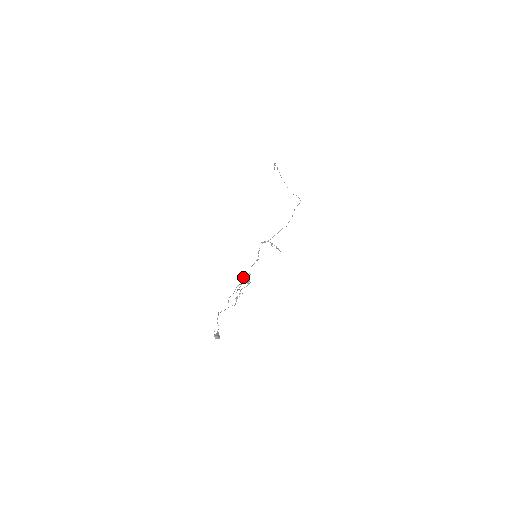
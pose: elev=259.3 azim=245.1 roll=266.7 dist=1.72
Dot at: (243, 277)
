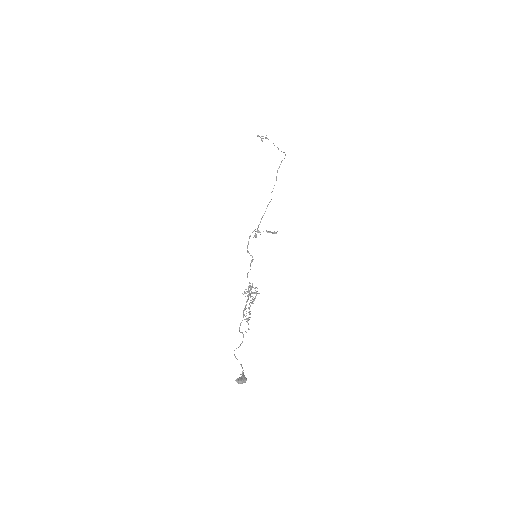
Dot at: (248, 291)
